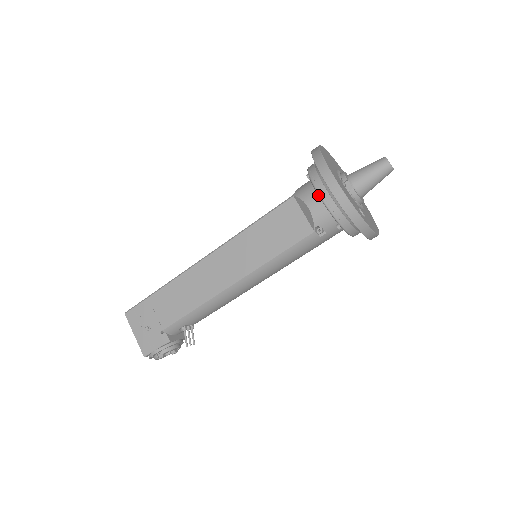
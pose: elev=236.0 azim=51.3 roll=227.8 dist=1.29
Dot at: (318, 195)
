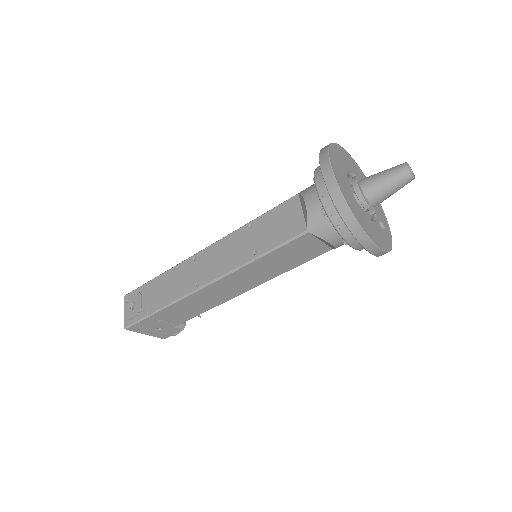
Dot at: (350, 246)
